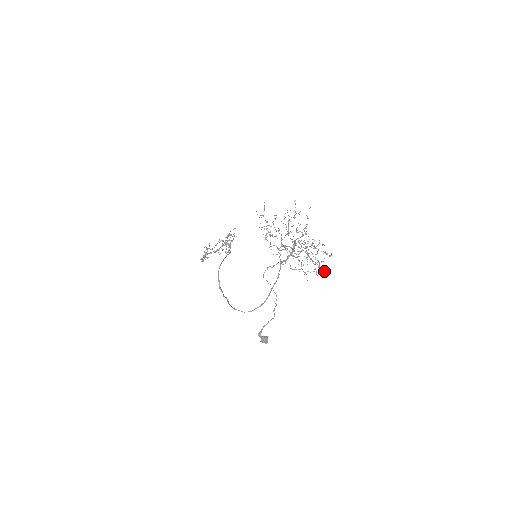
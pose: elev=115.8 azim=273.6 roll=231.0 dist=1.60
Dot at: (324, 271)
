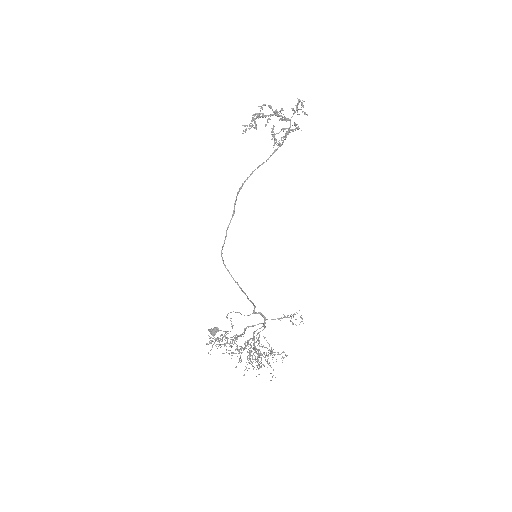
Dot at: (270, 366)
